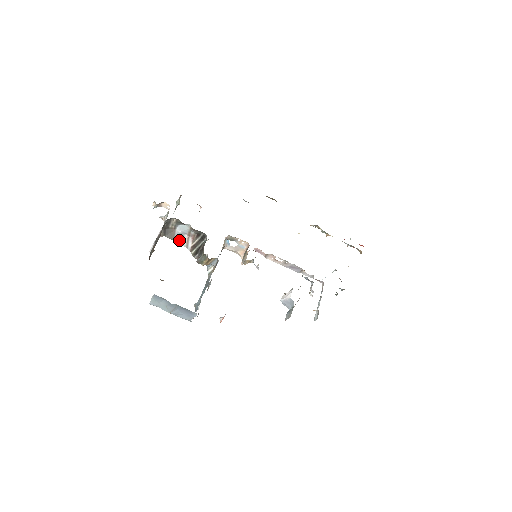
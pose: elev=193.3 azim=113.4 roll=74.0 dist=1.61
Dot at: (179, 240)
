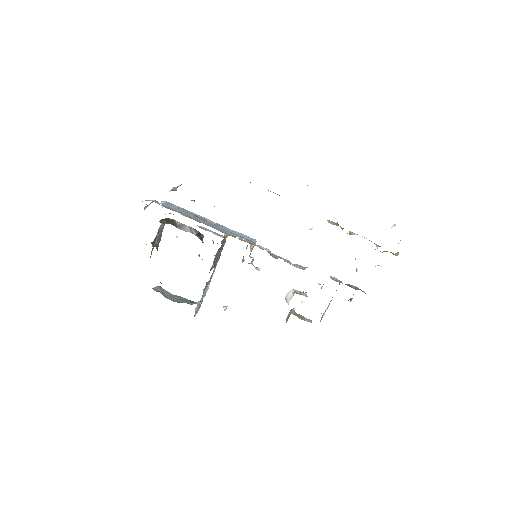
Dot at: (182, 228)
